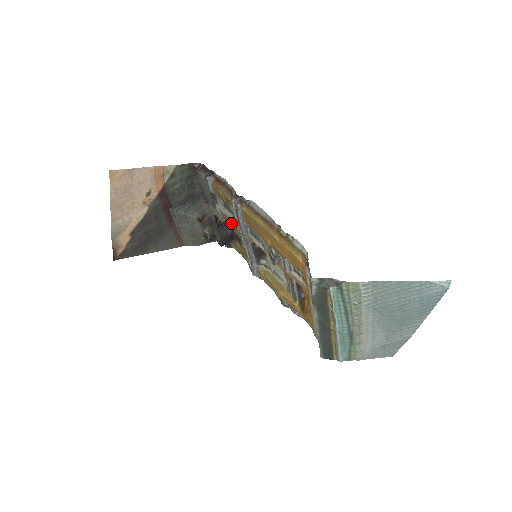
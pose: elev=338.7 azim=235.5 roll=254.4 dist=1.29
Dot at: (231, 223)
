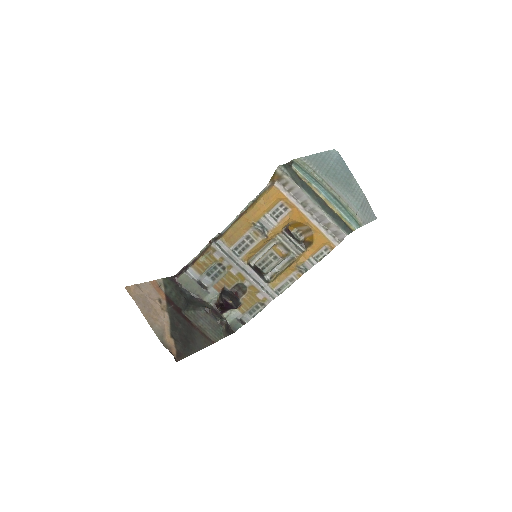
Dot at: (226, 280)
